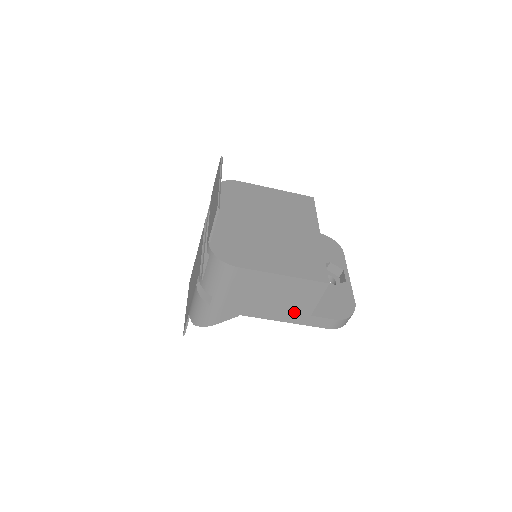
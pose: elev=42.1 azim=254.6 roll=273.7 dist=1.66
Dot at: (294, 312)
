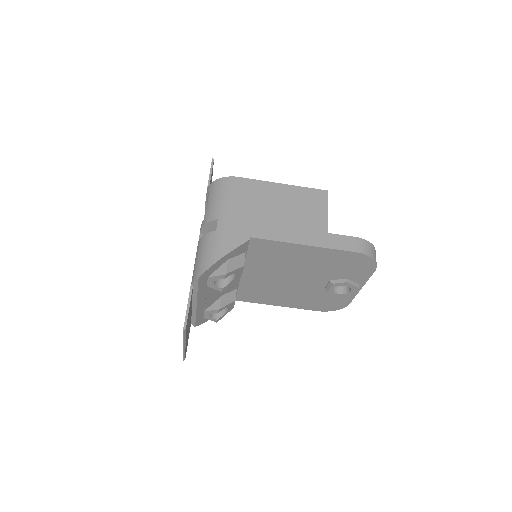
Dot at: (309, 229)
